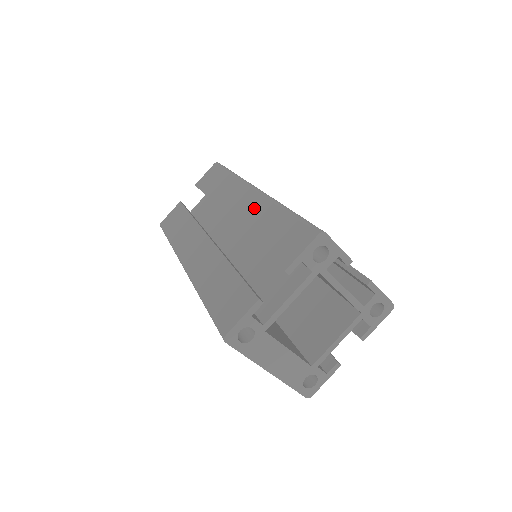
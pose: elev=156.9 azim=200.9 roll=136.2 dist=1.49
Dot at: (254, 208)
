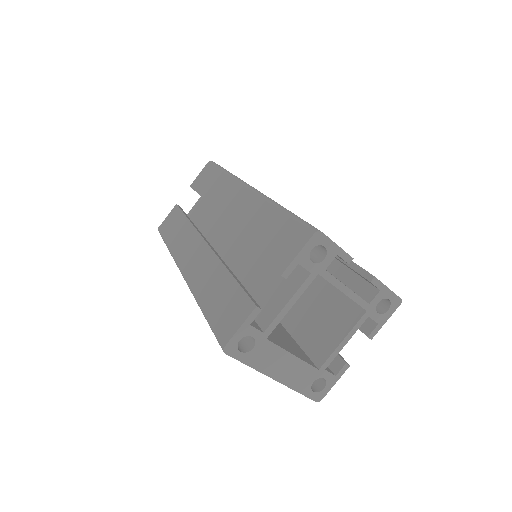
Dot at: (248, 208)
